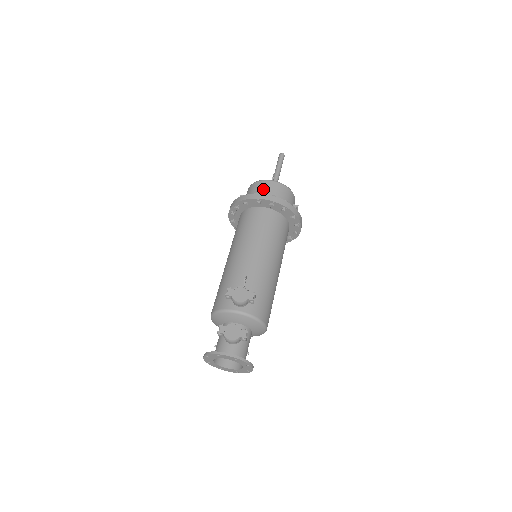
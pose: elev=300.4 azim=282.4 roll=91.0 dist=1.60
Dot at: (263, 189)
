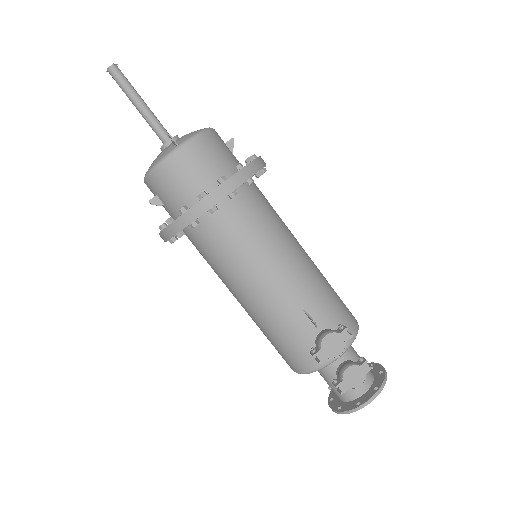
Dot at: (184, 175)
